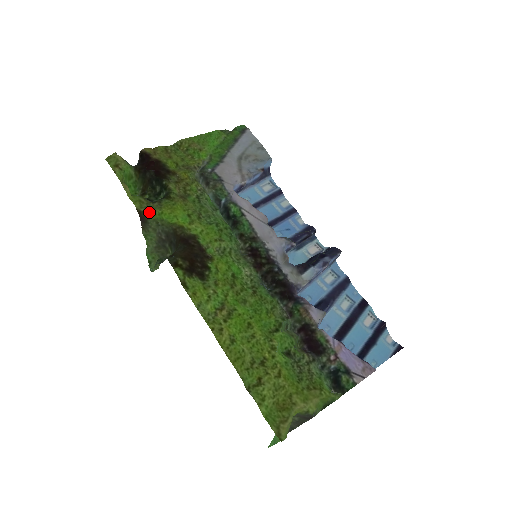
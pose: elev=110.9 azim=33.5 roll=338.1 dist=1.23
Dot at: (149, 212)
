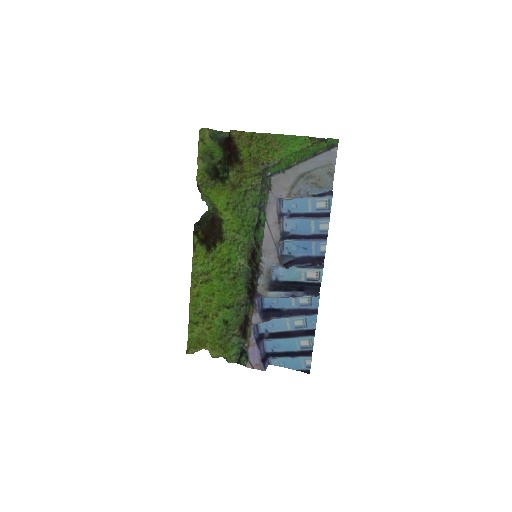
Dot at: (203, 188)
